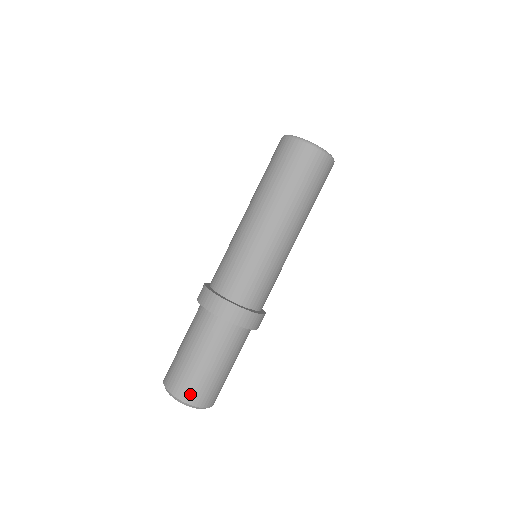
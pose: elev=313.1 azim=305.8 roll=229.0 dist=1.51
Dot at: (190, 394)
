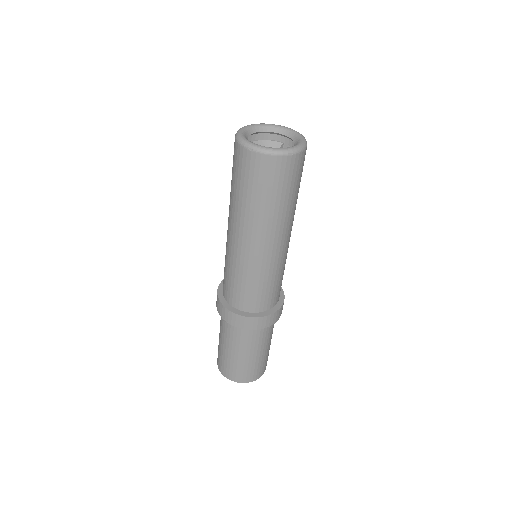
Dot at: (236, 376)
